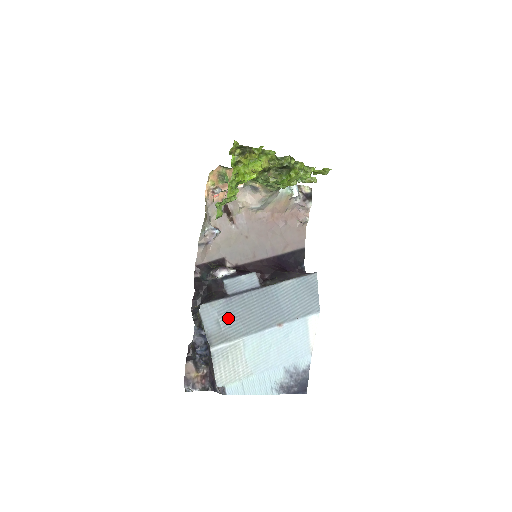
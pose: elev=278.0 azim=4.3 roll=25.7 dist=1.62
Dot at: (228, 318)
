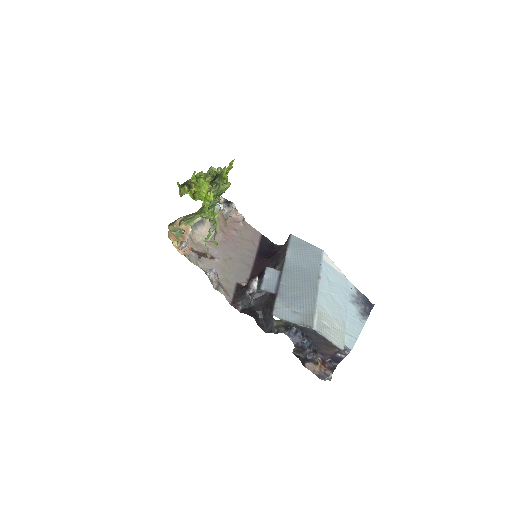
Dot at: (295, 304)
